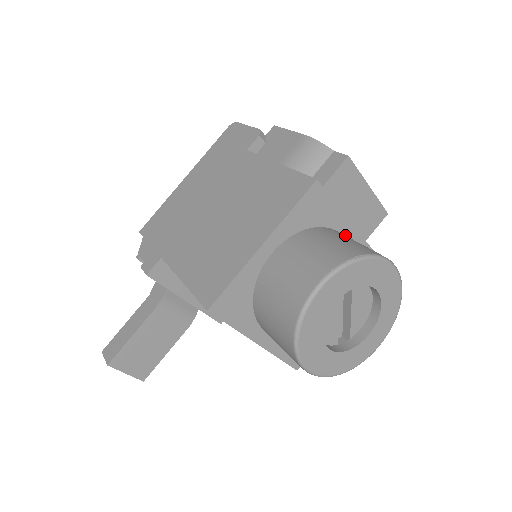
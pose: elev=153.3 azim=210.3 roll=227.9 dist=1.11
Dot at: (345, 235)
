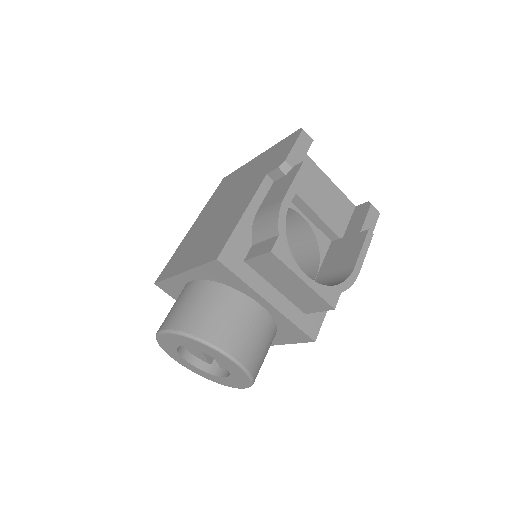
Dot at: (260, 303)
